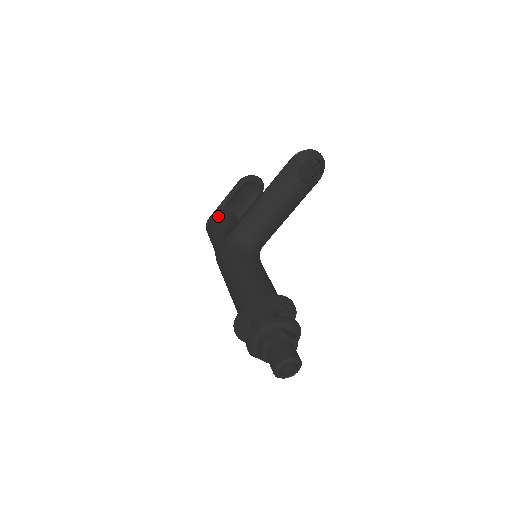
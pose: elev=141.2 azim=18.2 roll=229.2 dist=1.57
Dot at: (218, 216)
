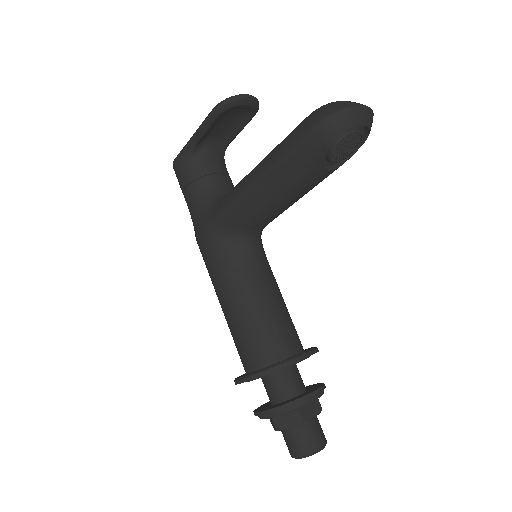
Dot at: (189, 162)
